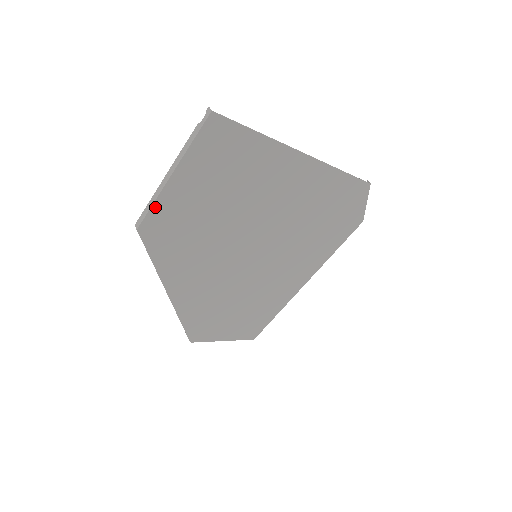
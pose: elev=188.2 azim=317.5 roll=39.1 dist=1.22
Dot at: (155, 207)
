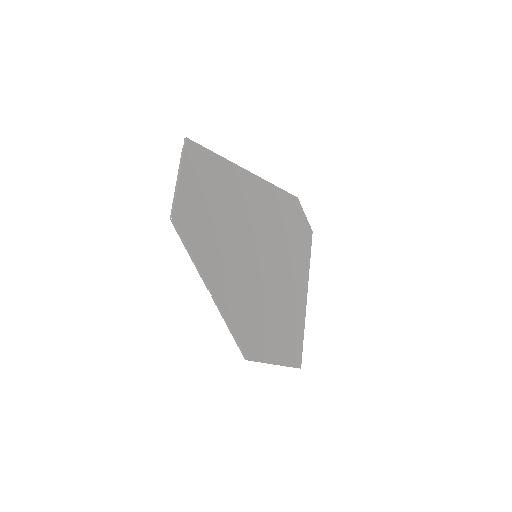
Dot at: (178, 201)
